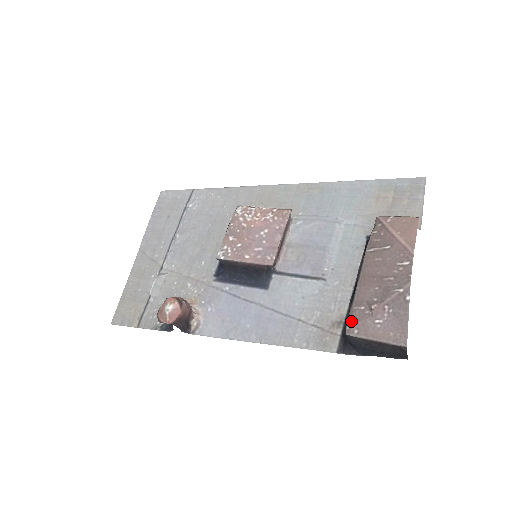
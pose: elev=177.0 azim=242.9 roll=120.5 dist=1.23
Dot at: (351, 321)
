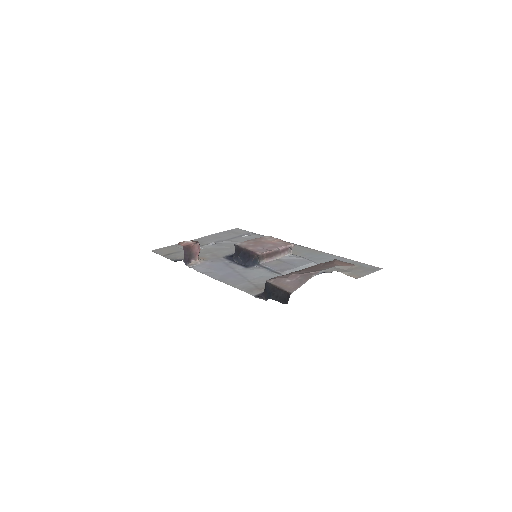
Dot at: (274, 278)
